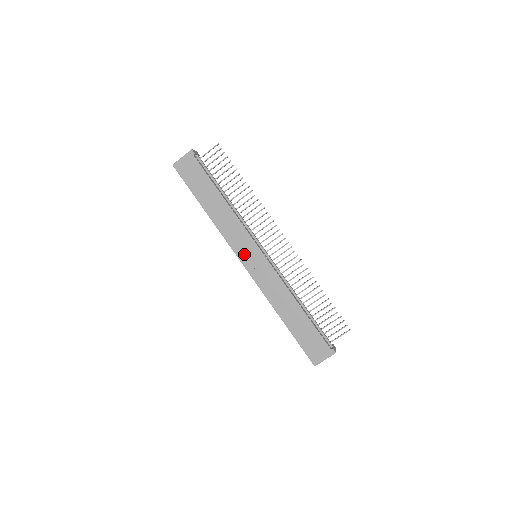
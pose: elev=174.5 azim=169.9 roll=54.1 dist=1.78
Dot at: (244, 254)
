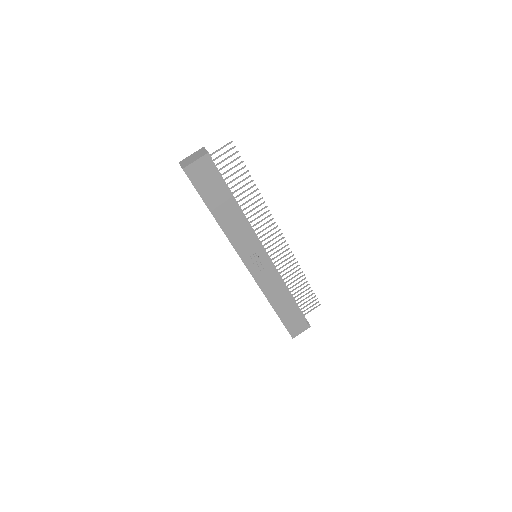
Dot at: (250, 259)
